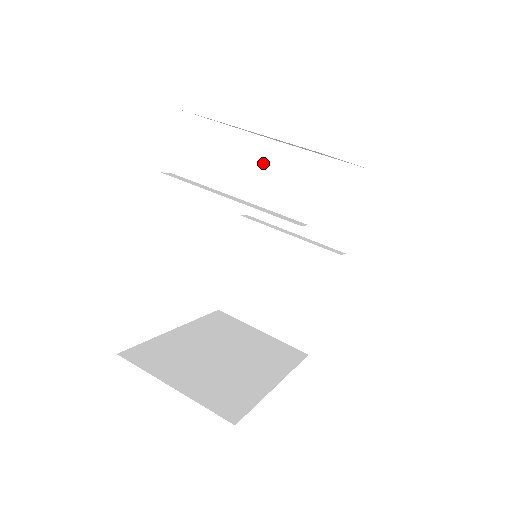
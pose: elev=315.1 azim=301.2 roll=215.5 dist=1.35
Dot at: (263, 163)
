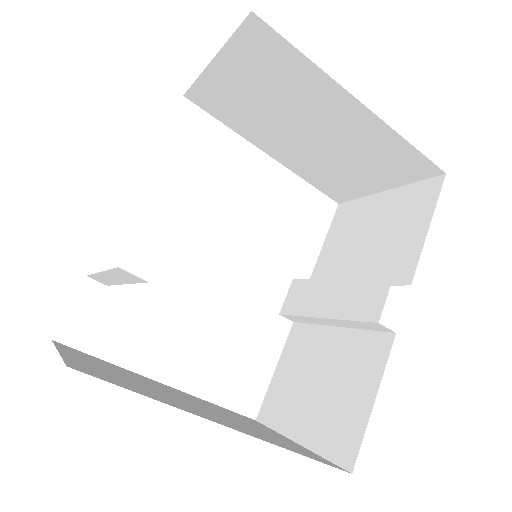
Dot at: (330, 228)
